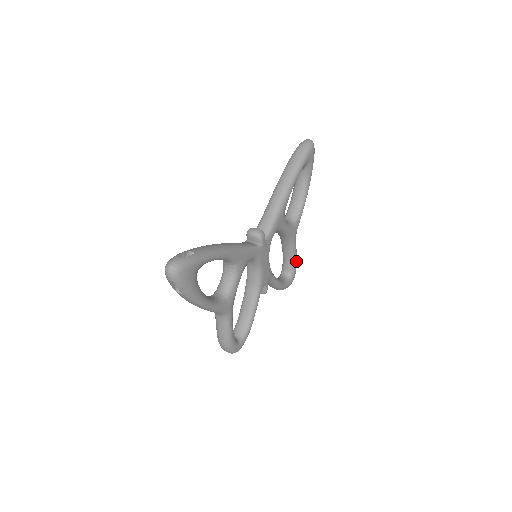
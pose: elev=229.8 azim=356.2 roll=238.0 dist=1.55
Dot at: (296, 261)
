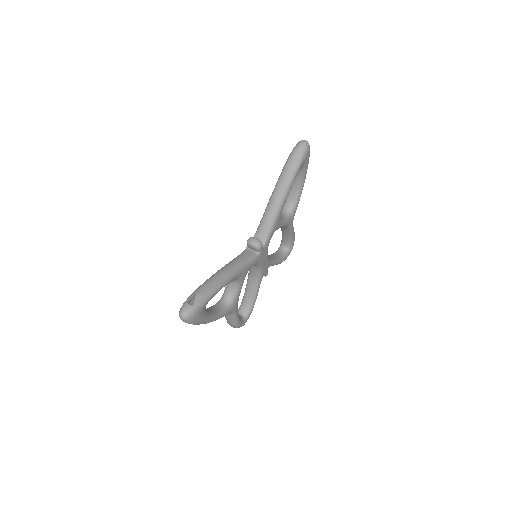
Dot at: (294, 237)
